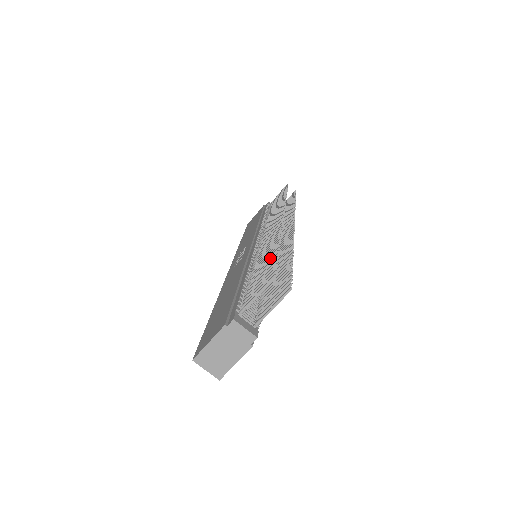
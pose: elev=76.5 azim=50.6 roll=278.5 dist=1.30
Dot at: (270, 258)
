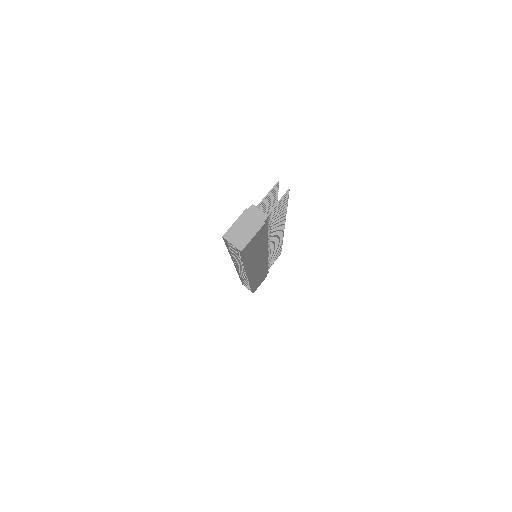
Dot at: (272, 203)
